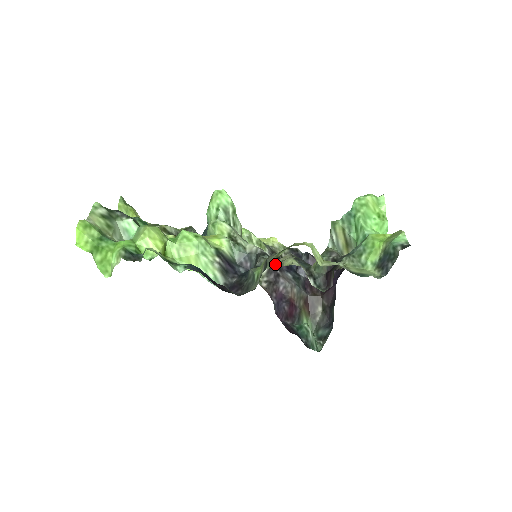
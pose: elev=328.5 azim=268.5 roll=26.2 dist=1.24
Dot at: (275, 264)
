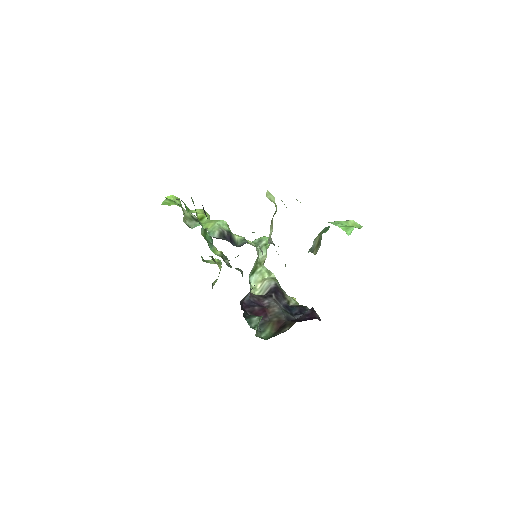
Dot at: occluded
